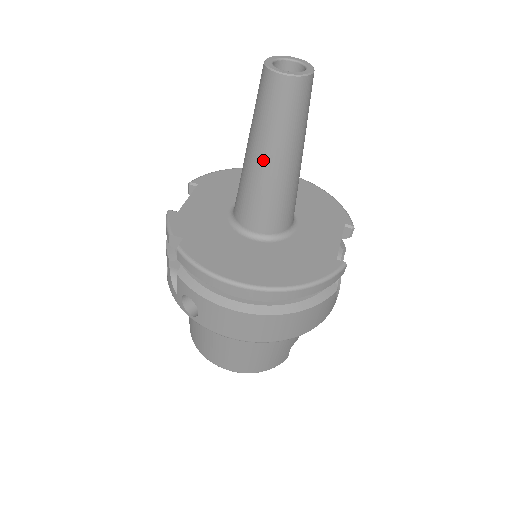
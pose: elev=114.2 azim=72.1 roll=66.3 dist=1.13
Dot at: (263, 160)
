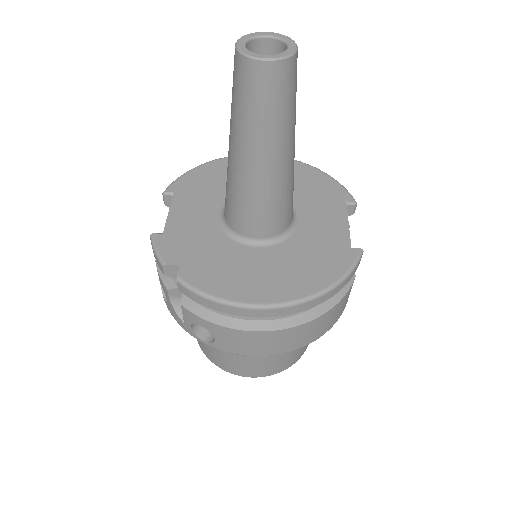
Dot at: (254, 161)
